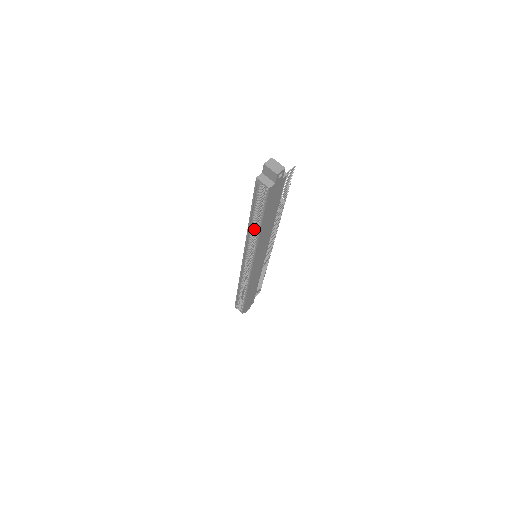
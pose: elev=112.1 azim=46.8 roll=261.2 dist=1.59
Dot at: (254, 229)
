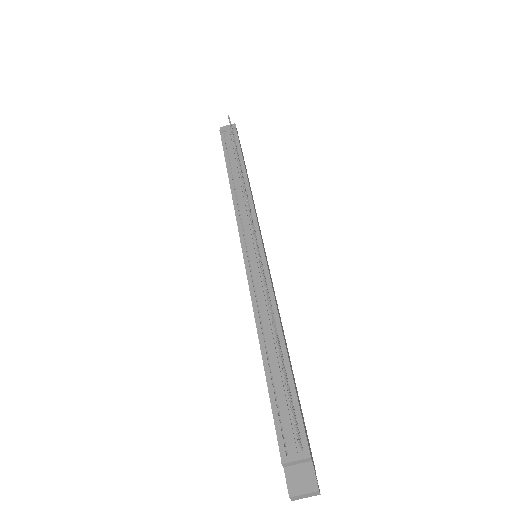
Dot at: occluded
